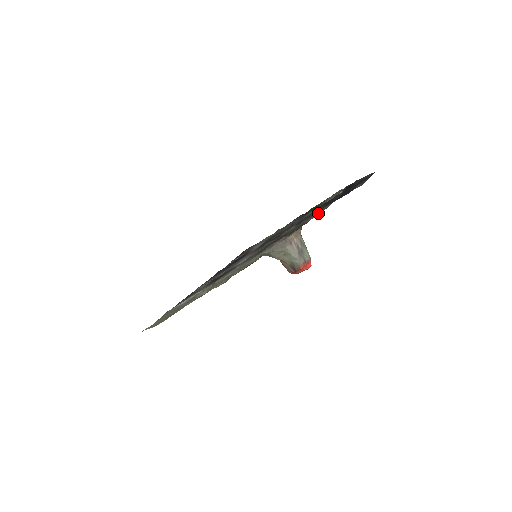
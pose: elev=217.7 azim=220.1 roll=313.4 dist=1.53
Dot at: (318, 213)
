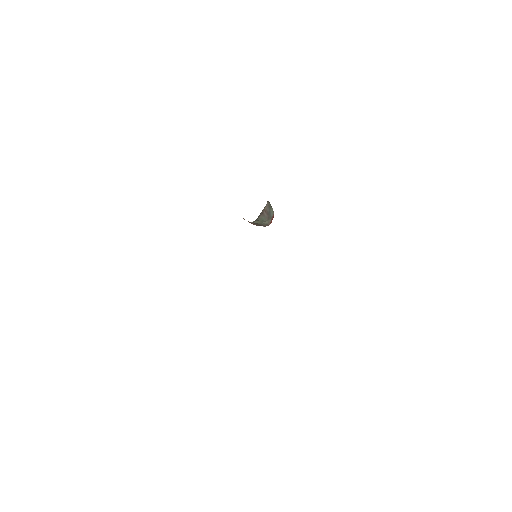
Dot at: occluded
